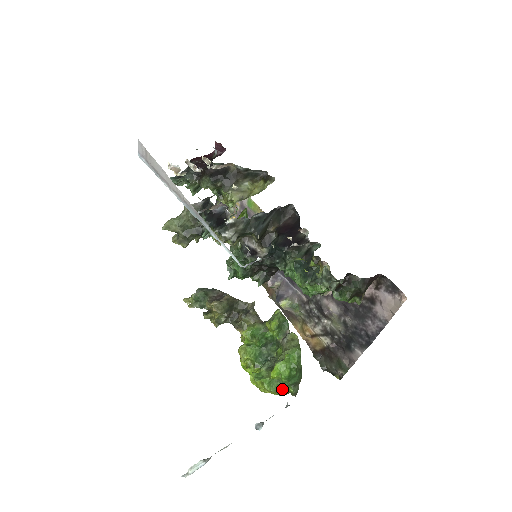
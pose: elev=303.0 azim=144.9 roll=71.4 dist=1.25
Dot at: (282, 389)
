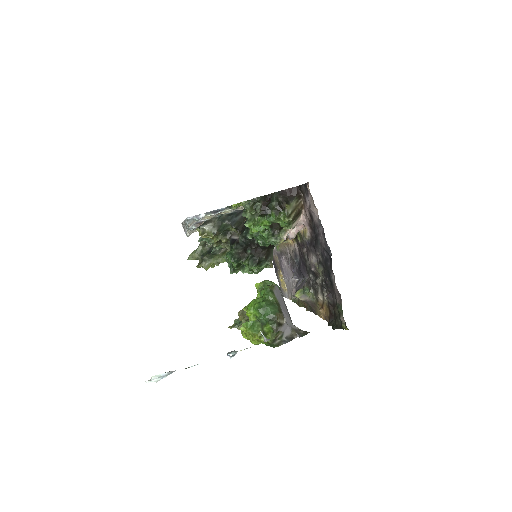
Dot at: (263, 329)
